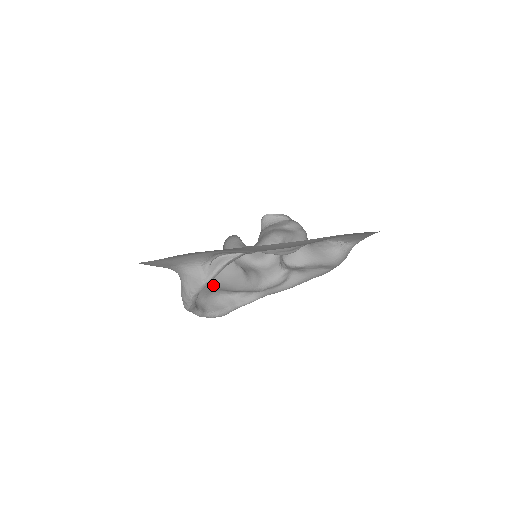
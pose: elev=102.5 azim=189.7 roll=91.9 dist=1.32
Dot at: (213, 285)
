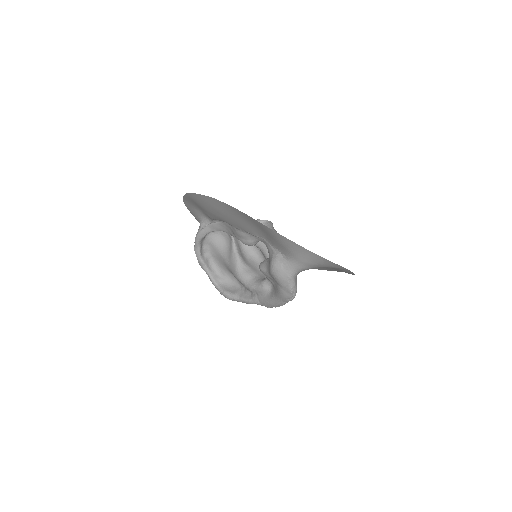
Dot at: (224, 261)
